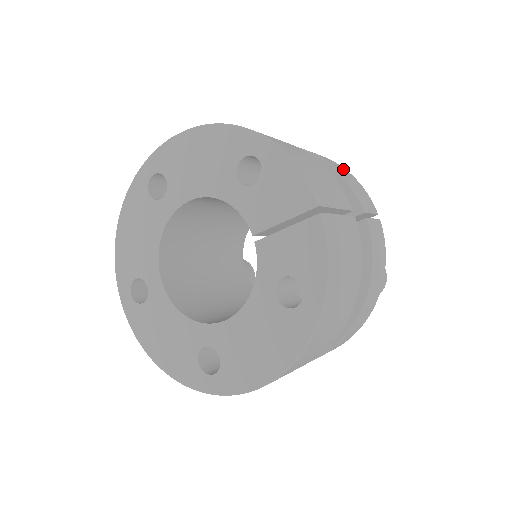
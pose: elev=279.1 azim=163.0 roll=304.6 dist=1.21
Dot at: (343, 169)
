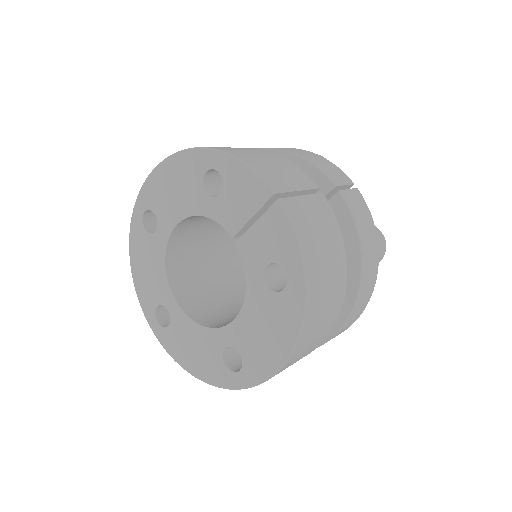
Dot at: (310, 154)
